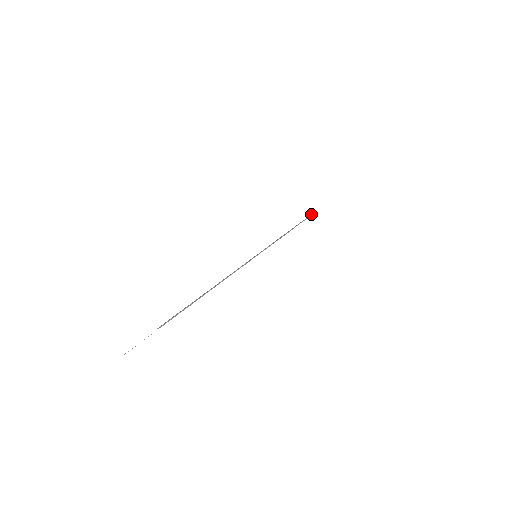
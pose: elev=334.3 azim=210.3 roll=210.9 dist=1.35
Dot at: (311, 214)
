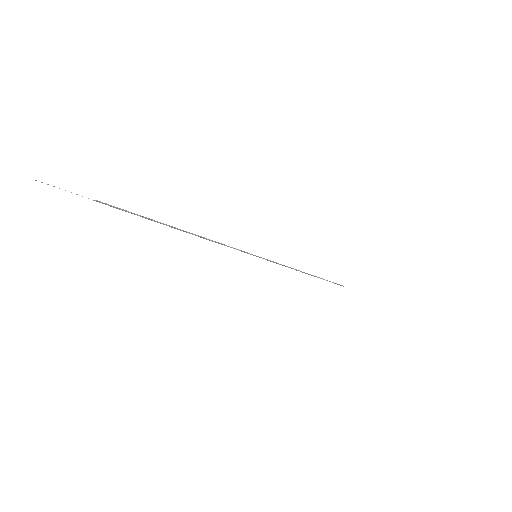
Dot at: occluded
